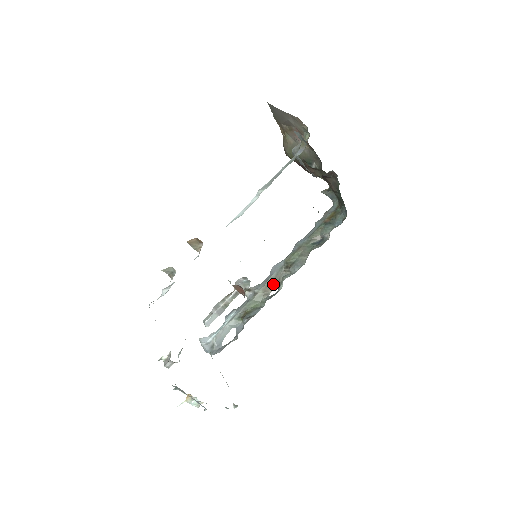
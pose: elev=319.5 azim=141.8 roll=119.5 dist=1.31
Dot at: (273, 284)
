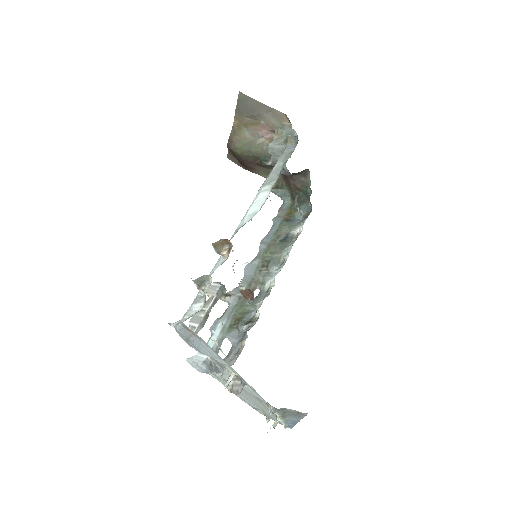
Dot at: (254, 285)
